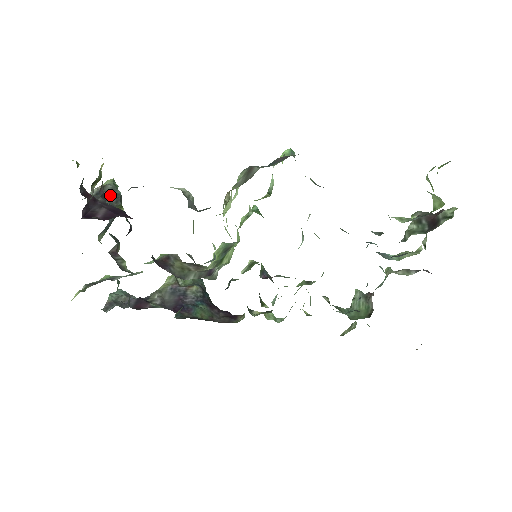
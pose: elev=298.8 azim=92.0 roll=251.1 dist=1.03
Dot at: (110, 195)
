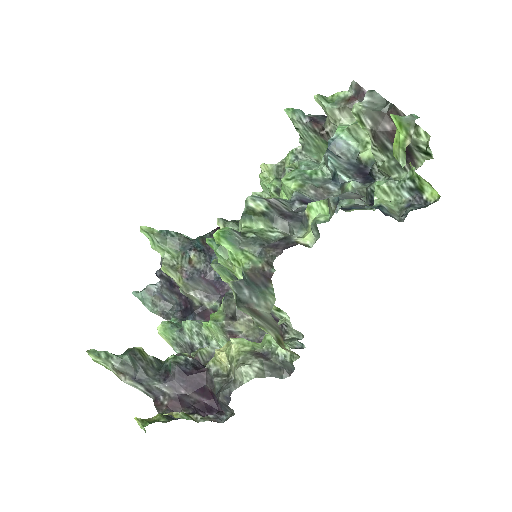
Dot at: (137, 369)
